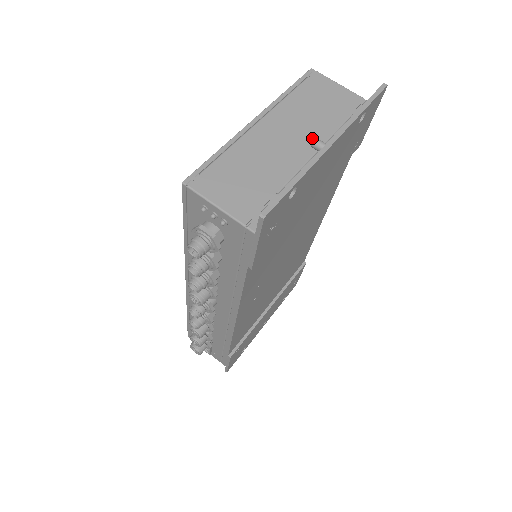
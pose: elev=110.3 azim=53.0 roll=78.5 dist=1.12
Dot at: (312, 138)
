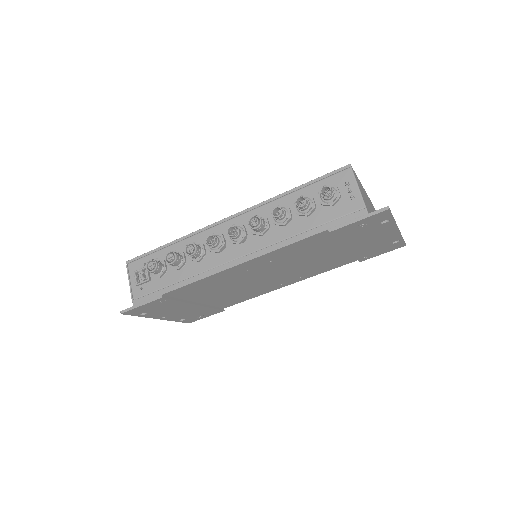
Dot at: occluded
